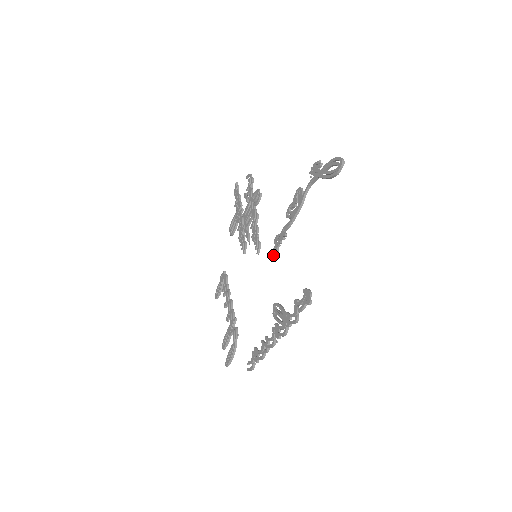
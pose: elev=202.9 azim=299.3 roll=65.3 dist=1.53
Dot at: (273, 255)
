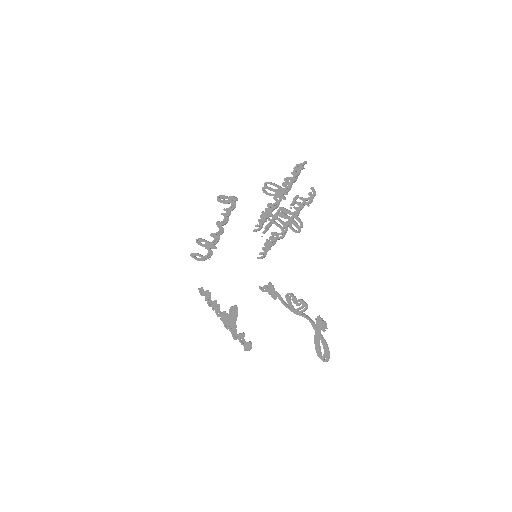
Dot at: (260, 288)
